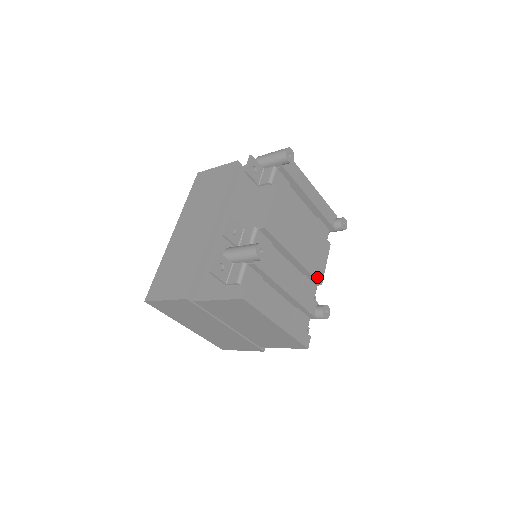
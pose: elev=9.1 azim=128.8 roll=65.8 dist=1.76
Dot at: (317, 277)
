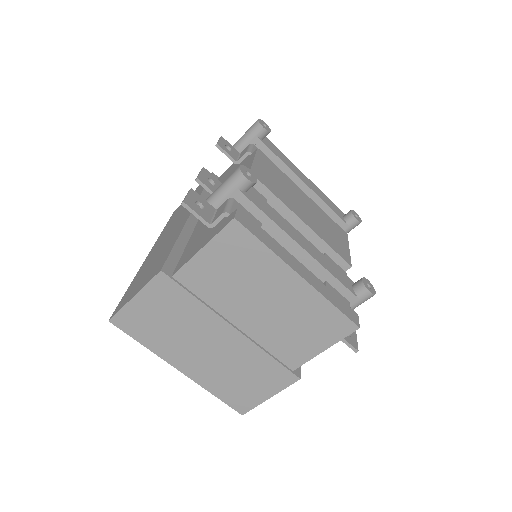
Dot at: (341, 255)
